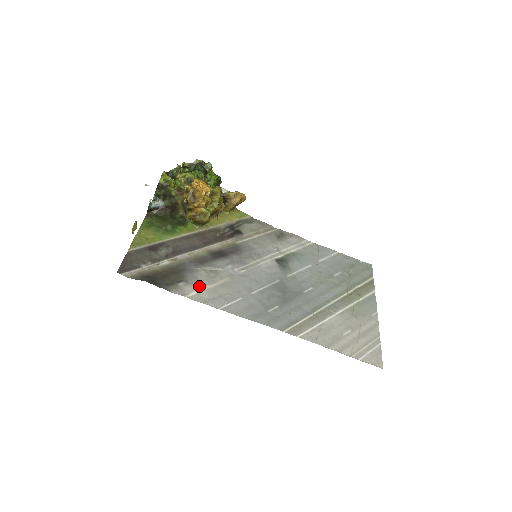
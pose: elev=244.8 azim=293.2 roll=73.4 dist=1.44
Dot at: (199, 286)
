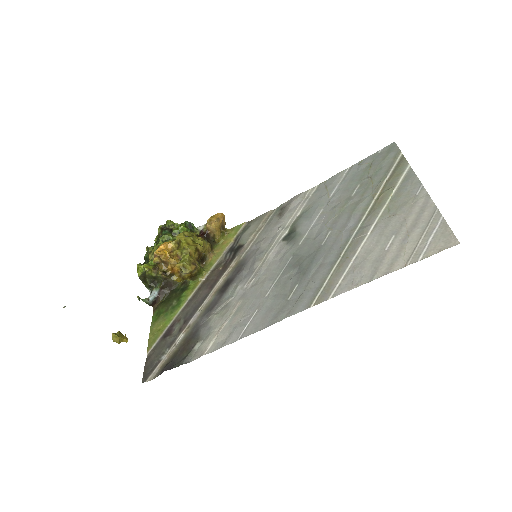
Dot at: (214, 334)
